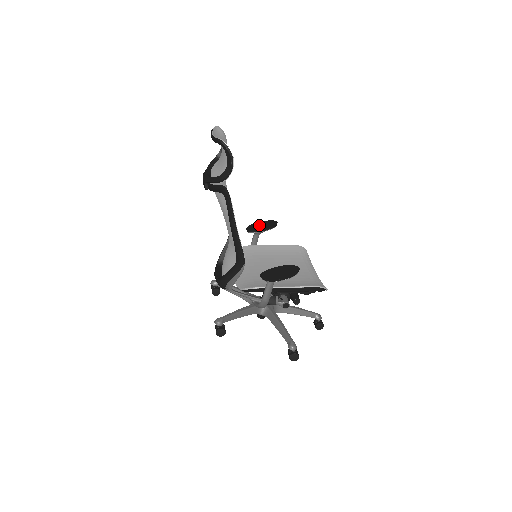
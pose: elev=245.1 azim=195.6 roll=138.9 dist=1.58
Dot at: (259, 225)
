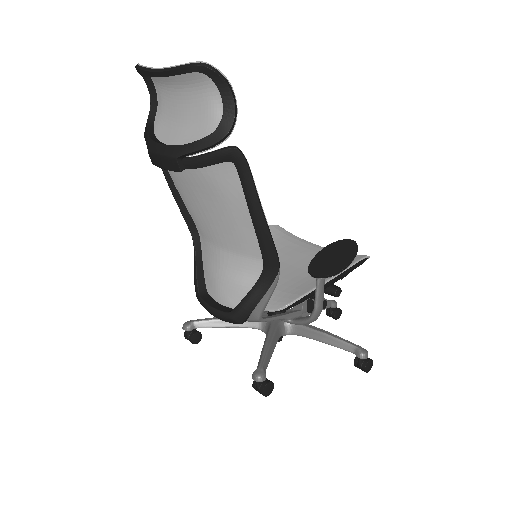
Dot at: occluded
